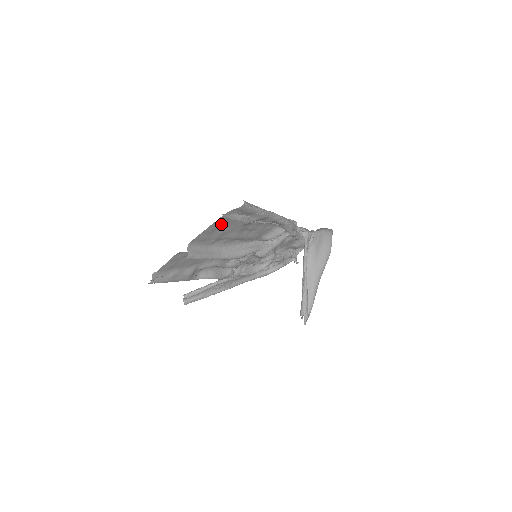
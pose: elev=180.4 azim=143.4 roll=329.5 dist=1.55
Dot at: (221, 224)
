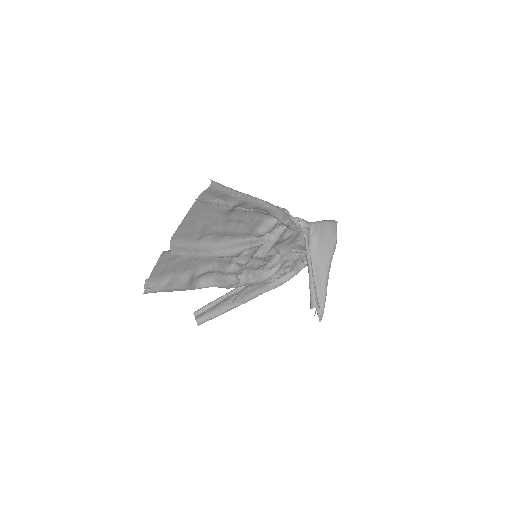
Dot at: (198, 213)
